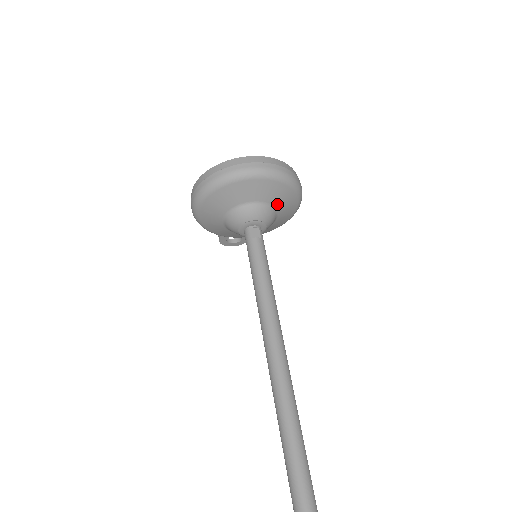
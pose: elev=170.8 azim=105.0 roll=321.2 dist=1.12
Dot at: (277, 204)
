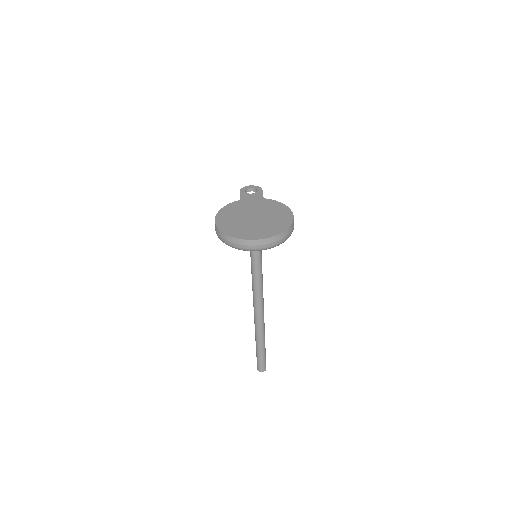
Dot at: occluded
